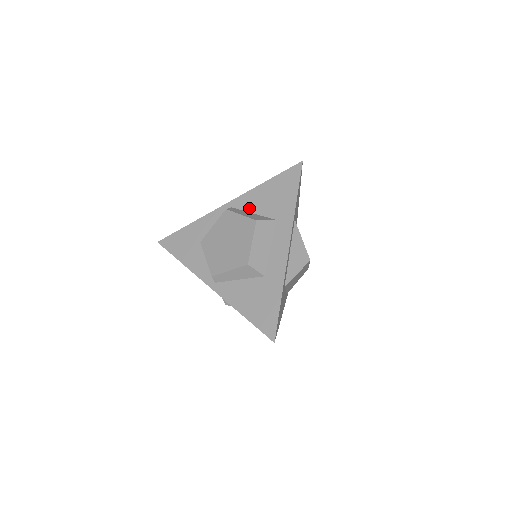
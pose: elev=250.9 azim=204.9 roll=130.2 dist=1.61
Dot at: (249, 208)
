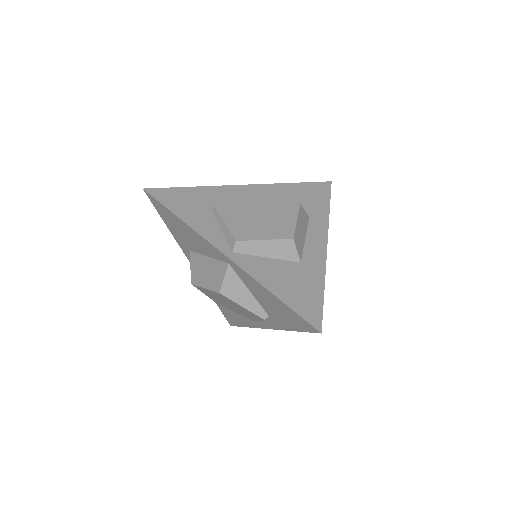
Dot at: occluded
